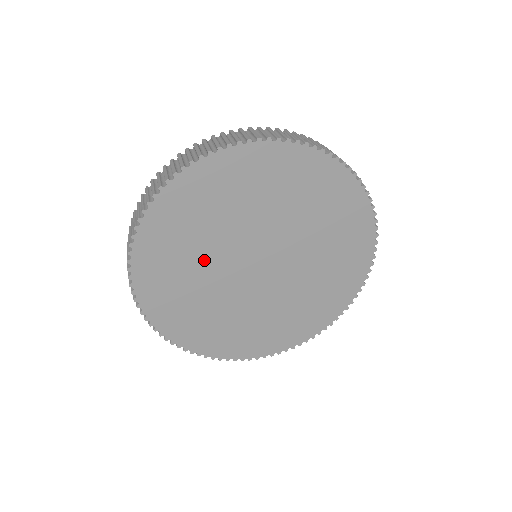
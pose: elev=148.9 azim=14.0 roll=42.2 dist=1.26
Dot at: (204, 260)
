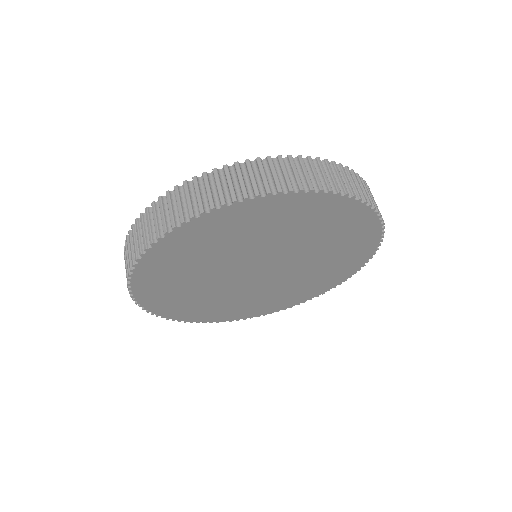
Dot at: (242, 247)
